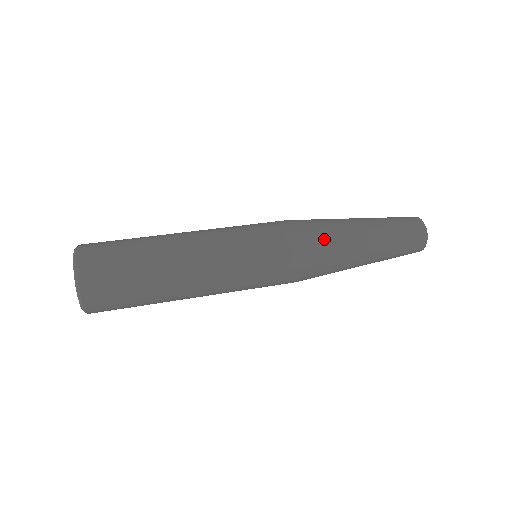
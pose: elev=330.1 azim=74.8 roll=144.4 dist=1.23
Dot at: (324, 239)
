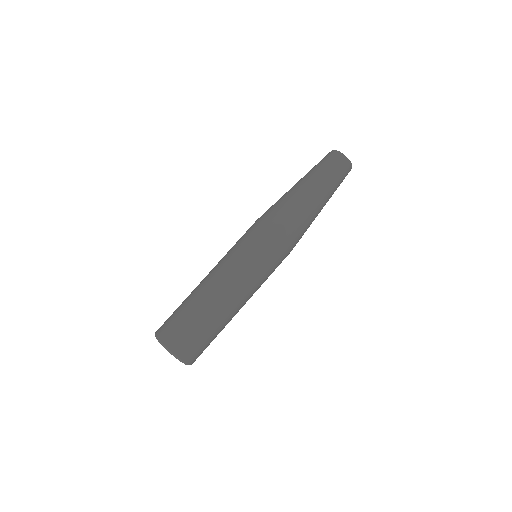
Dot at: (293, 222)
